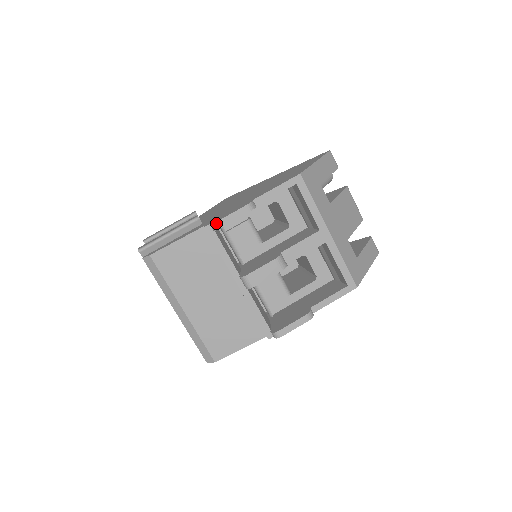
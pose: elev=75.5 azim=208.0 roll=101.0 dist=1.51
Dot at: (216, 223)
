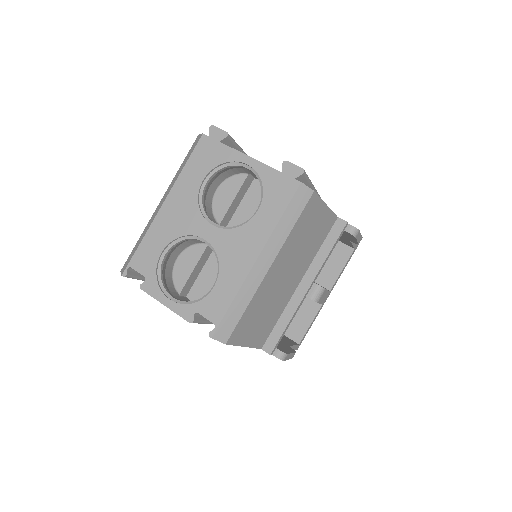
Dot at: (359, 231)
